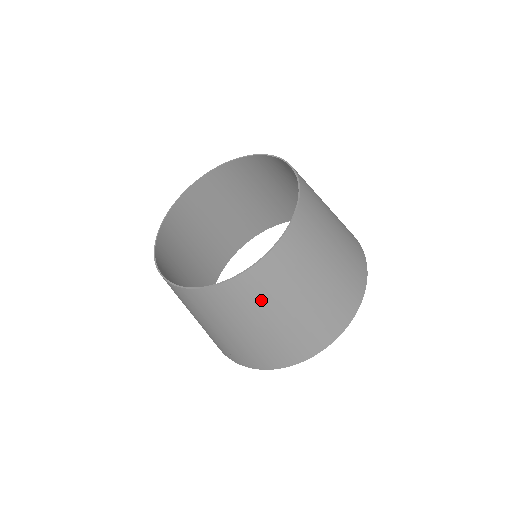
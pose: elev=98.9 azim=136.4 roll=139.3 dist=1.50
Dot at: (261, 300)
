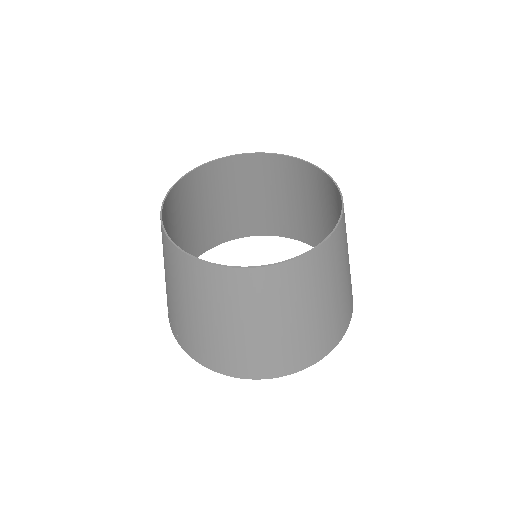
Dot at: (216, 298)
